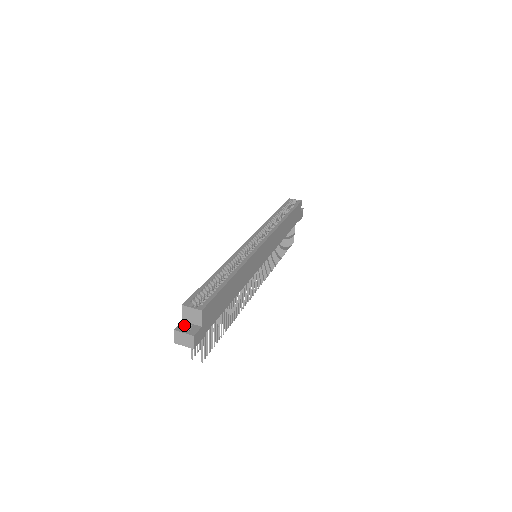
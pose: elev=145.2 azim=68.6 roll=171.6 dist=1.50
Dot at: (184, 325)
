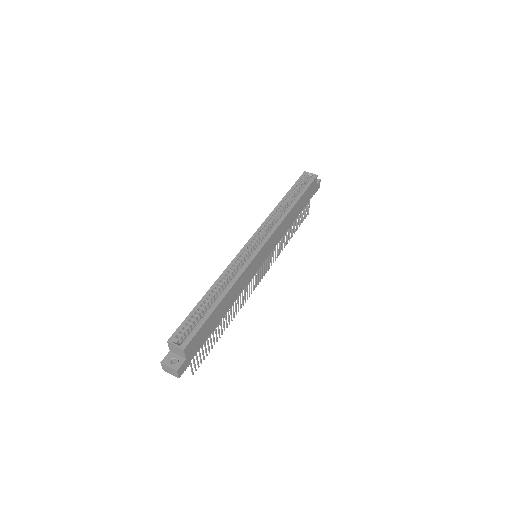
Dot at: (170, 357)
